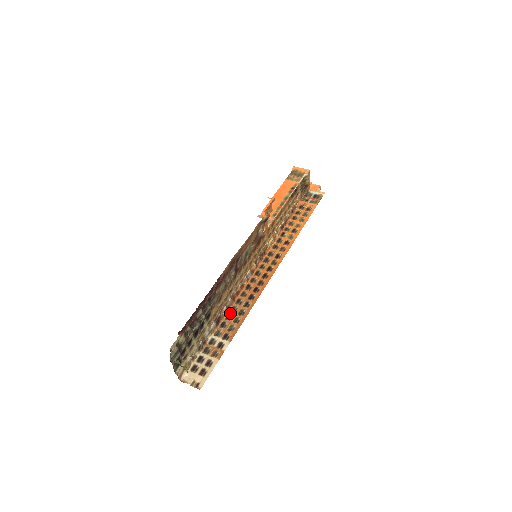
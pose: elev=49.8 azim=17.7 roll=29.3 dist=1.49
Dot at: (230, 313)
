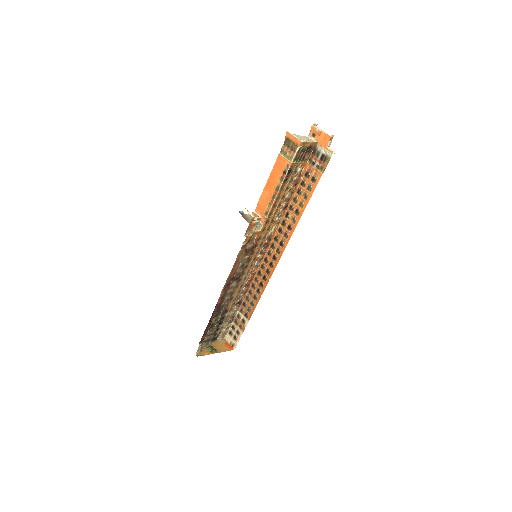
Dot at: (248, 295)
